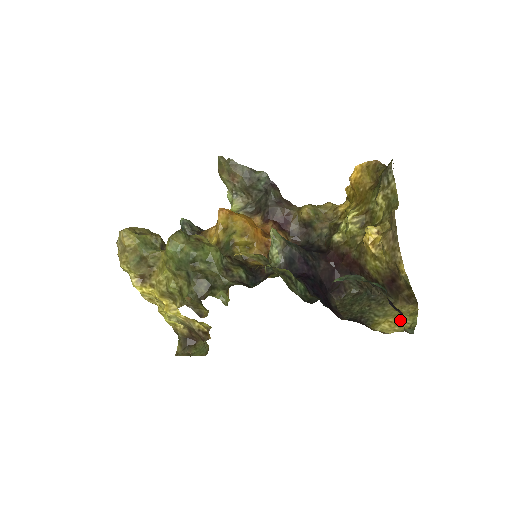
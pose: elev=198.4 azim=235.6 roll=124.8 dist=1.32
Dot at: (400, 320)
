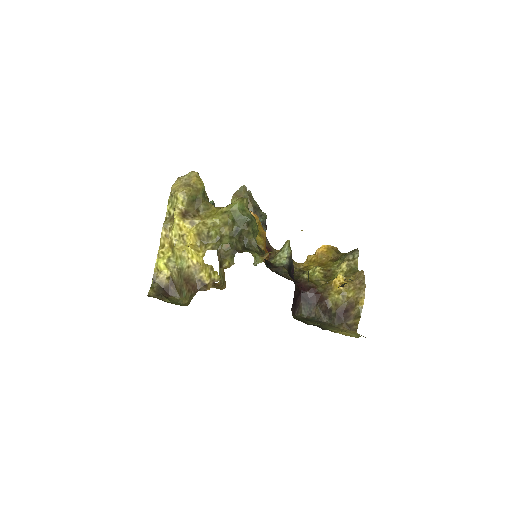
Dot at: (349, 334)
